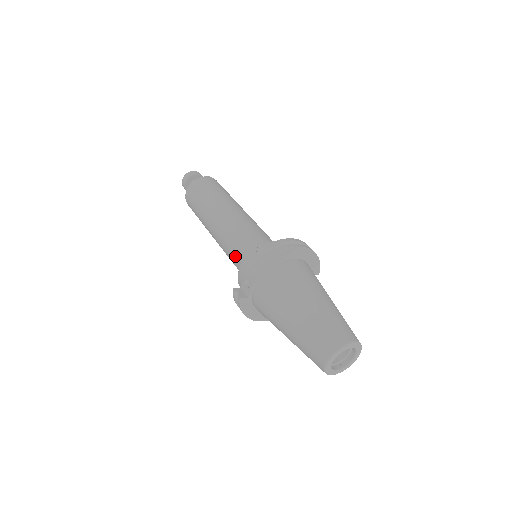
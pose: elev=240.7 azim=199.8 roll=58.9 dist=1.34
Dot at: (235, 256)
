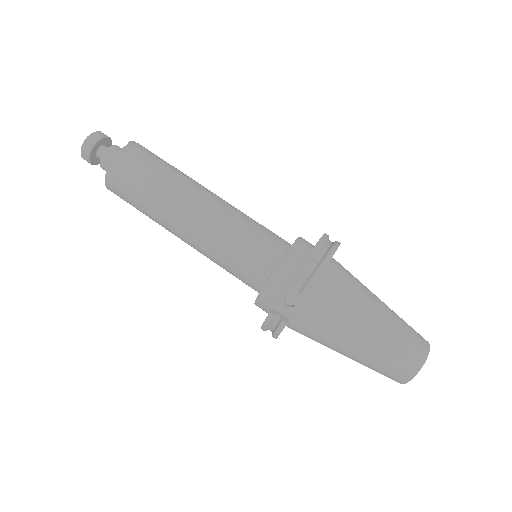
Dot at: (241, 264)
